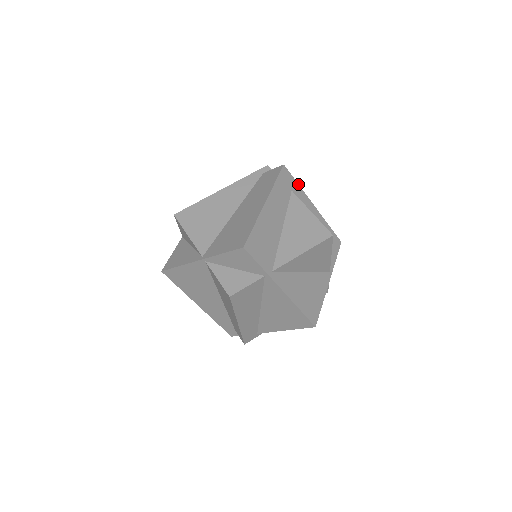
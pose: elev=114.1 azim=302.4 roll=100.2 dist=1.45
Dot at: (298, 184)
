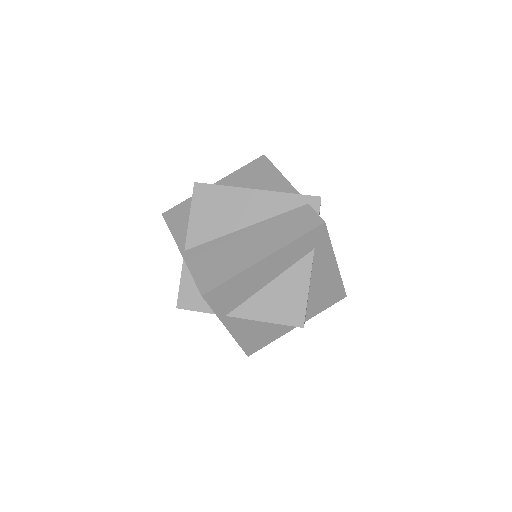
Dot at: occluded
